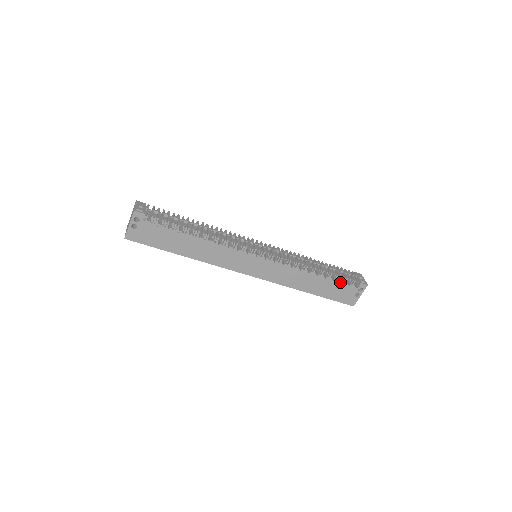
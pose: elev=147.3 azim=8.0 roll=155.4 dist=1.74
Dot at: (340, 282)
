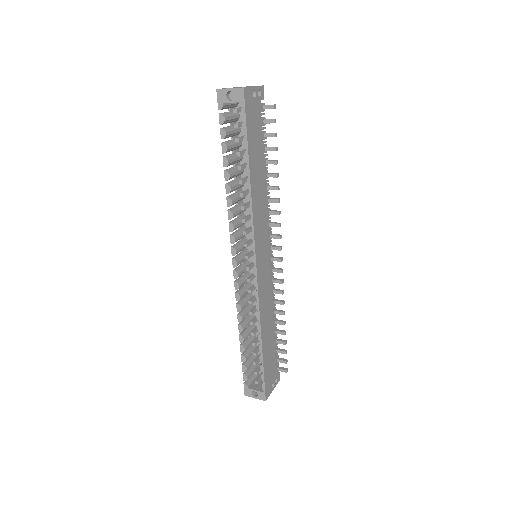
Dot at: (283, 350)
